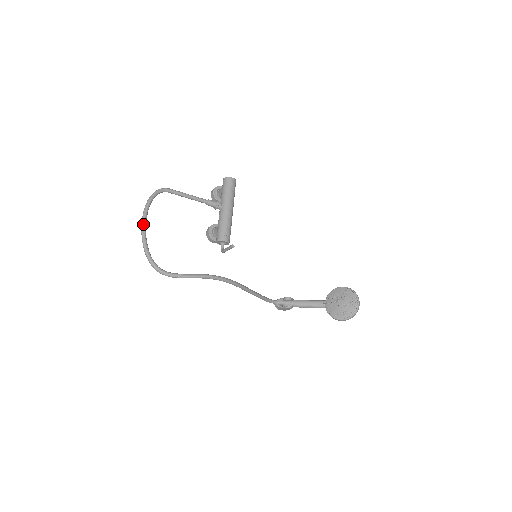
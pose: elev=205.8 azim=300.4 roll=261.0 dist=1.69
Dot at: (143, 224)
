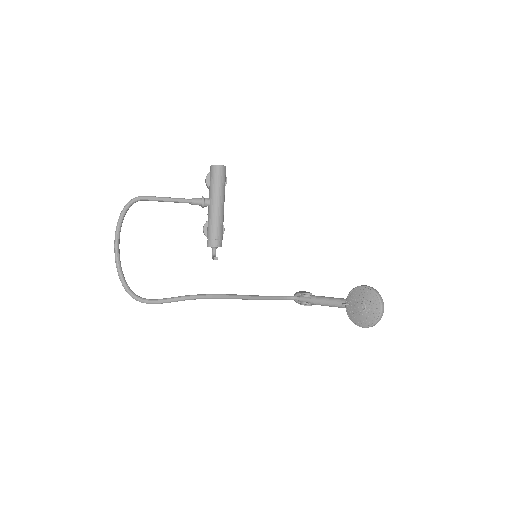
Dot at: (115, 247)
